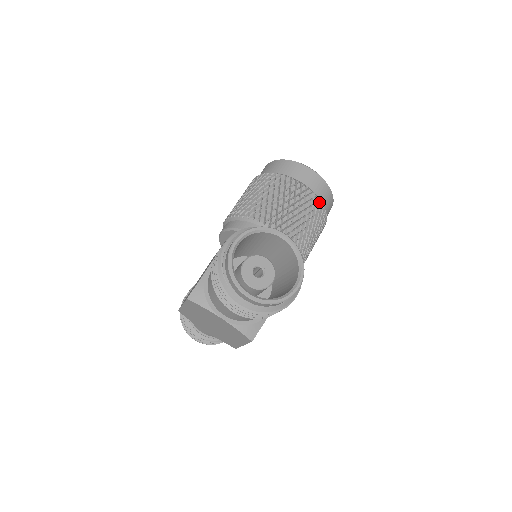
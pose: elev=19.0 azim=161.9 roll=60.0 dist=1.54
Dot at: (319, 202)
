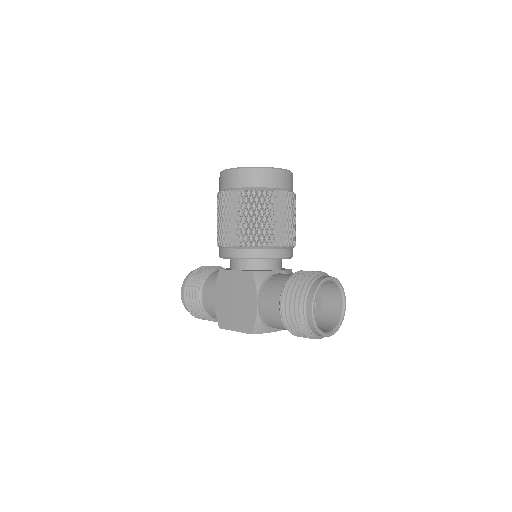
Dot at: (295, 196)
